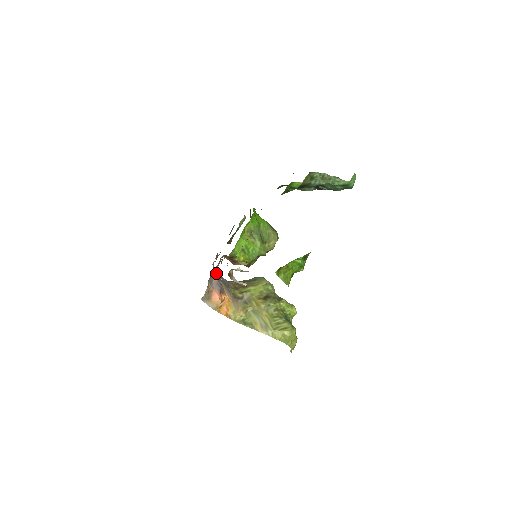
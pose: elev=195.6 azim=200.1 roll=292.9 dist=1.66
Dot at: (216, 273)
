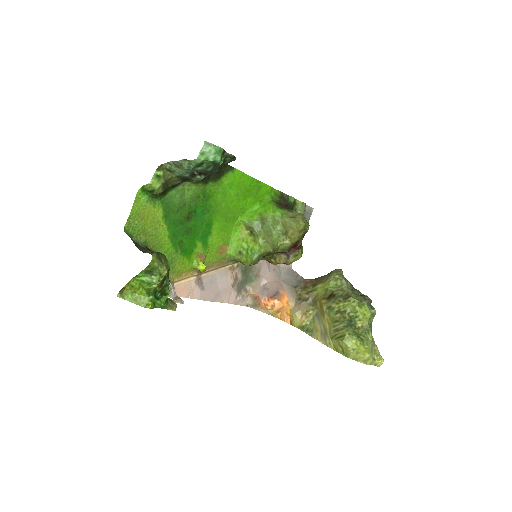
Dot at: (273, 275)
